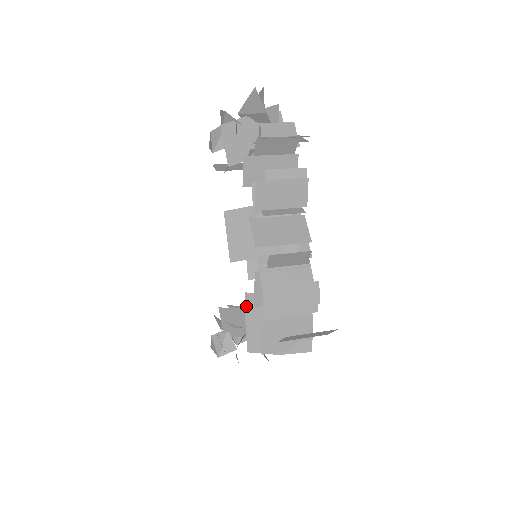
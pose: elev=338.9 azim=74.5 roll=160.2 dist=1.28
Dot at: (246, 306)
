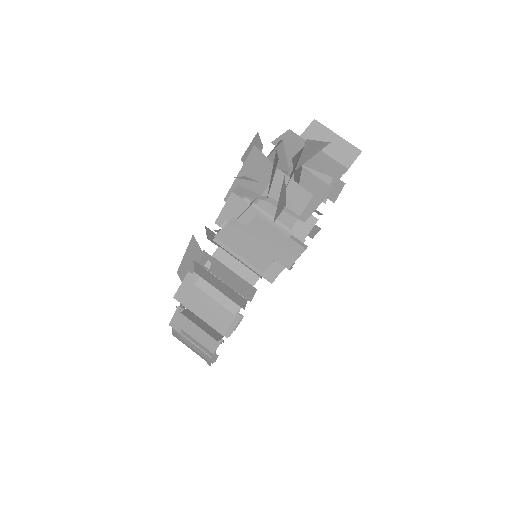
Dot at: occluded
